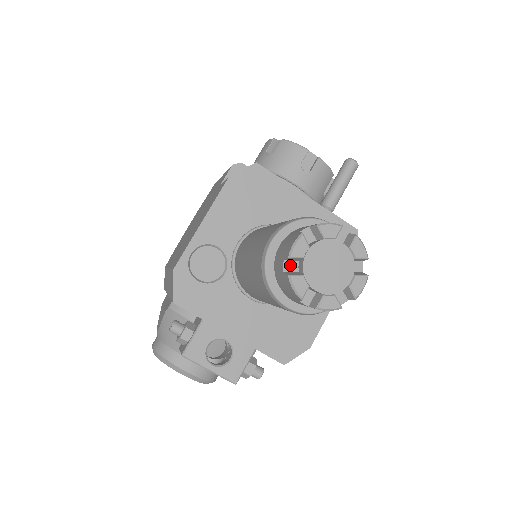
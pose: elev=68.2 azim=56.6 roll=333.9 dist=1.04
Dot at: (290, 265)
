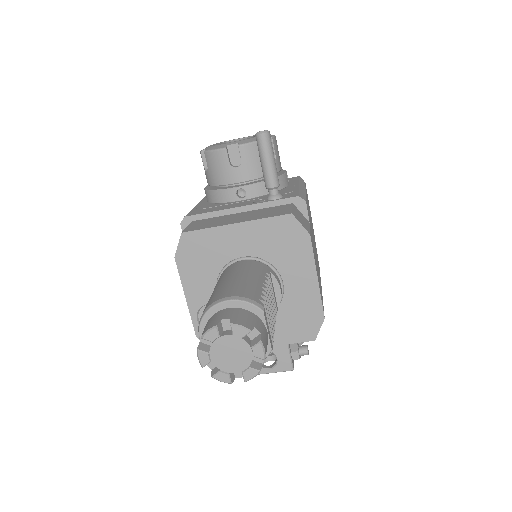
Dot at: (212, 363)
